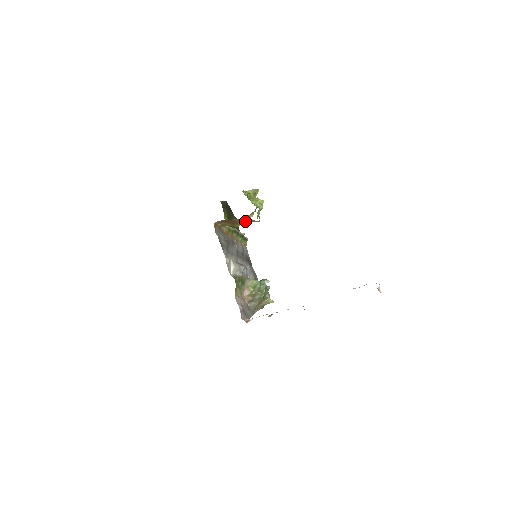
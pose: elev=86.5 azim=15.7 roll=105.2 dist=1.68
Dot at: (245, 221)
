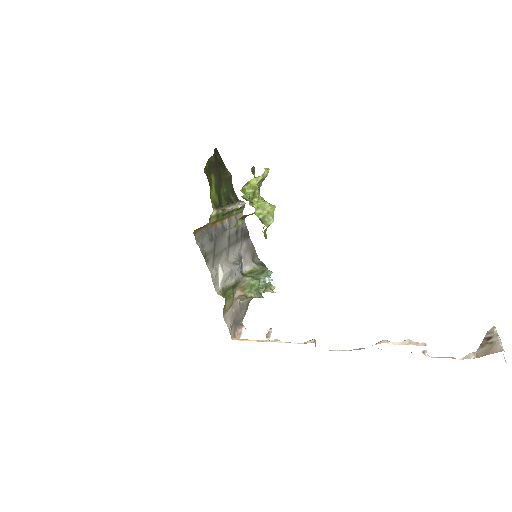
Dot at: (243, 219)
